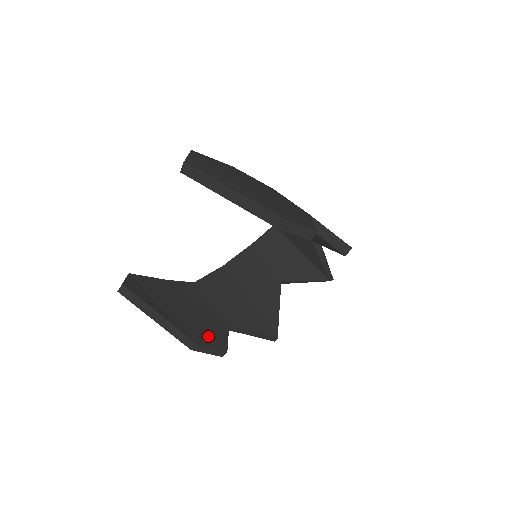
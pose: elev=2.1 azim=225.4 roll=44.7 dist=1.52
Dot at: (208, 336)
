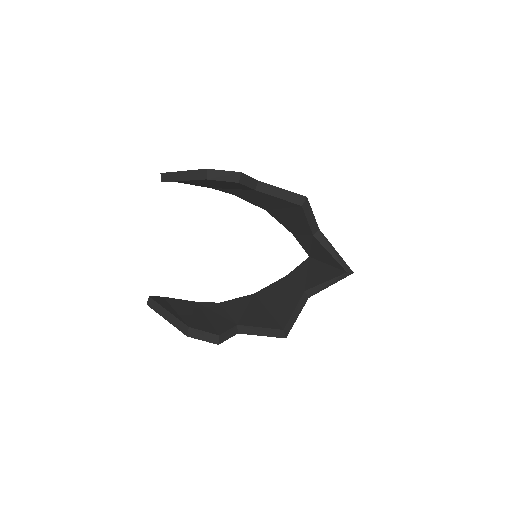
Dot at: (206, 326)
